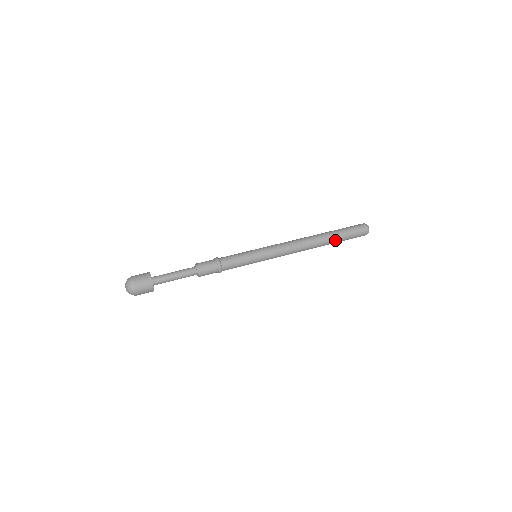
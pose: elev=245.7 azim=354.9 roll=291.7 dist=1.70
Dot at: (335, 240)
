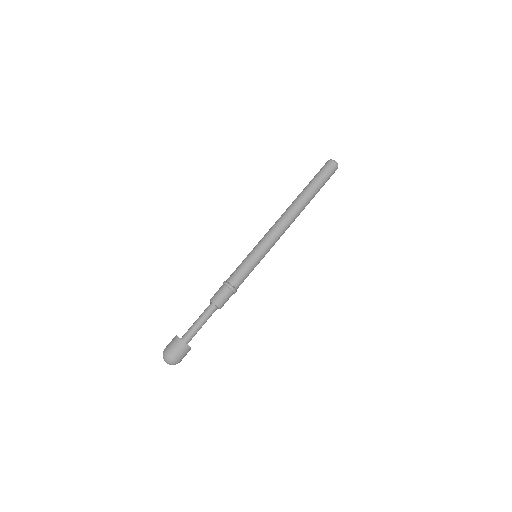
Dot at: (314, 196)
